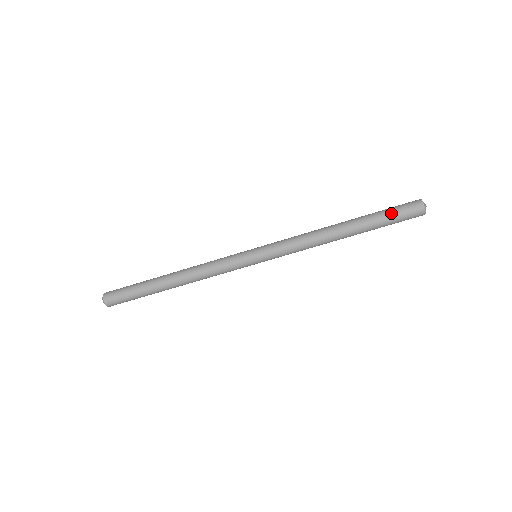
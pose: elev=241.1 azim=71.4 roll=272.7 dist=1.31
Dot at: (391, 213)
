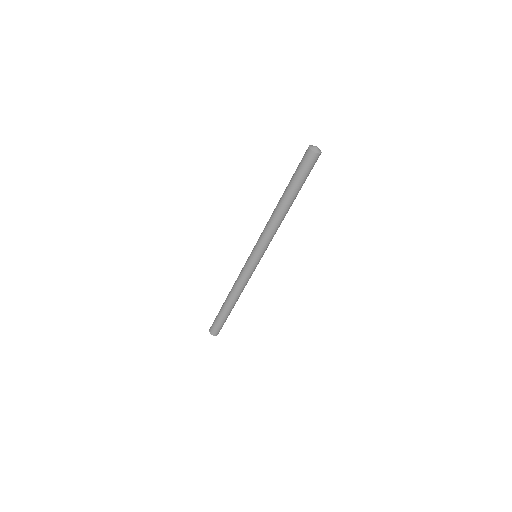
Dot at: (300, 174)
